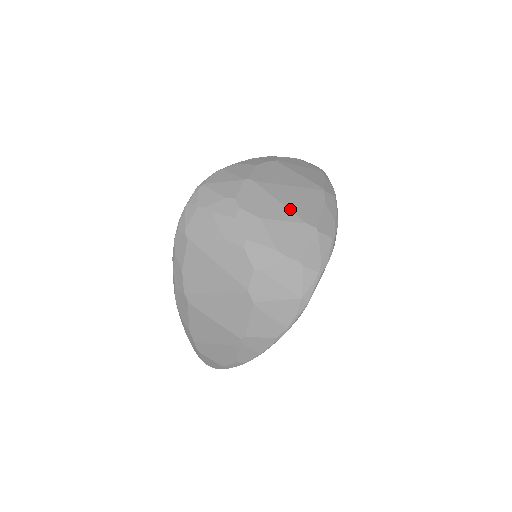
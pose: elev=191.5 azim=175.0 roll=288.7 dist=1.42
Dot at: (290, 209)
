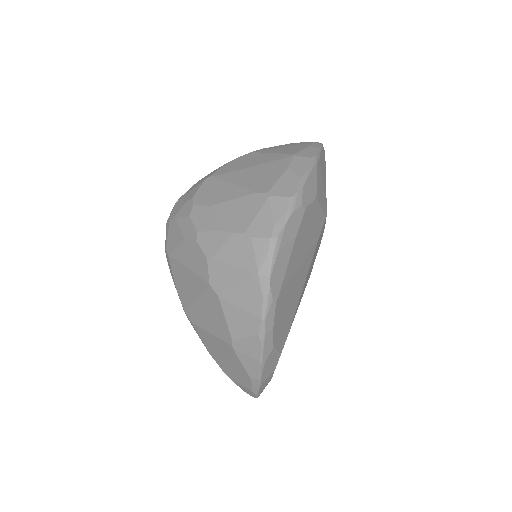
Dot at: (243, 186)
